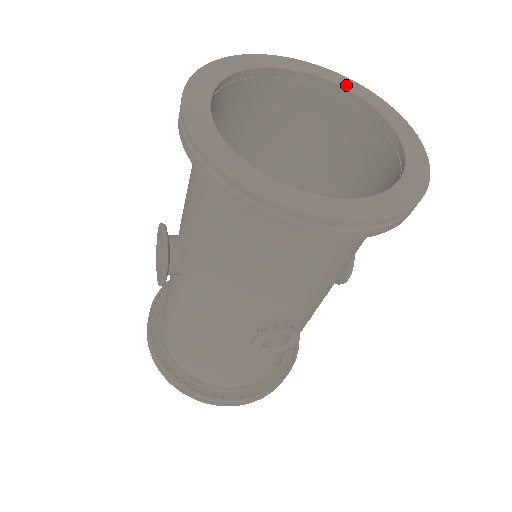
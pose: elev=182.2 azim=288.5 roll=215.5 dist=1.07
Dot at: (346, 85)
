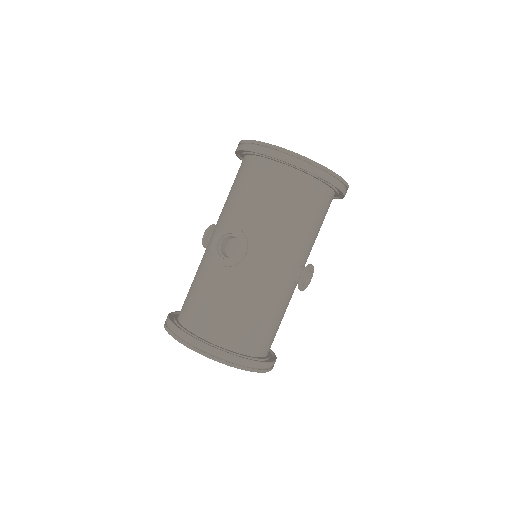
Dot at: occluded
